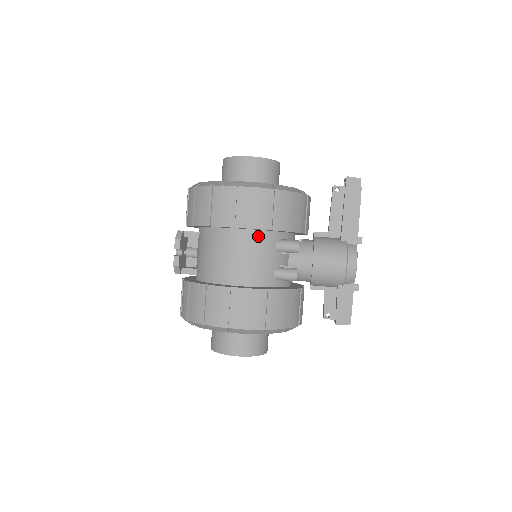
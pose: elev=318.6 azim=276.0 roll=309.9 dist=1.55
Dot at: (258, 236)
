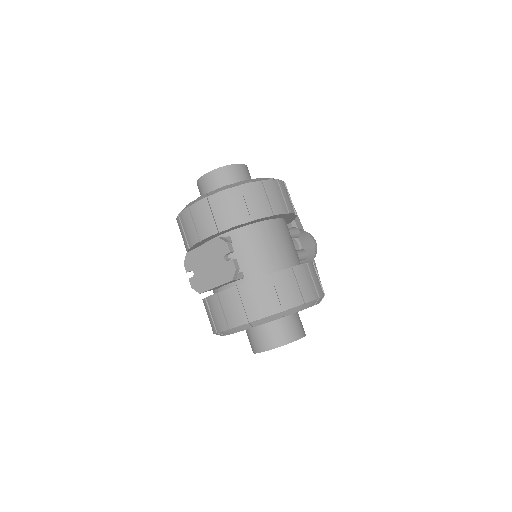
Dot at: (285, 224)
